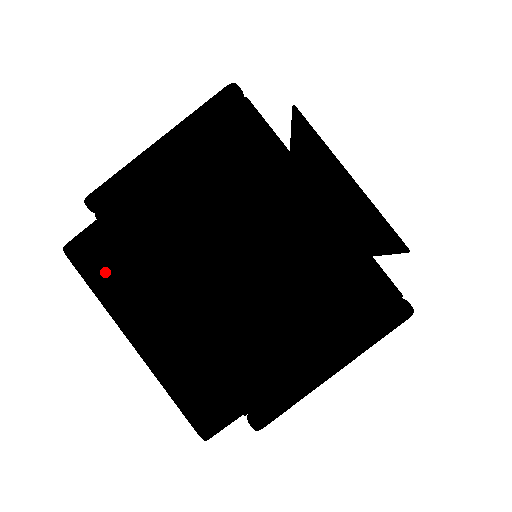
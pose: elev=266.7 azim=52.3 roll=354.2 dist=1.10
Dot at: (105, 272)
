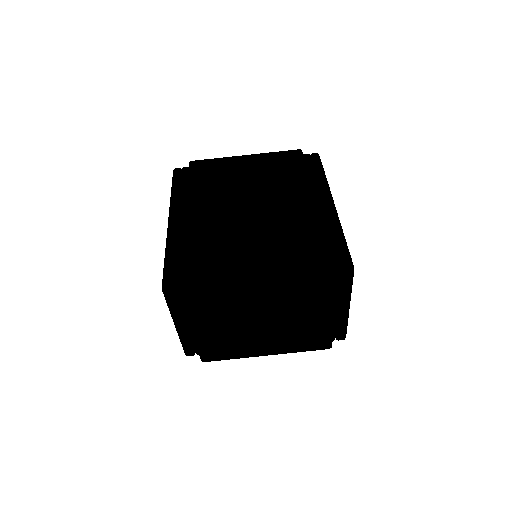
Dot at: (226, 354)
